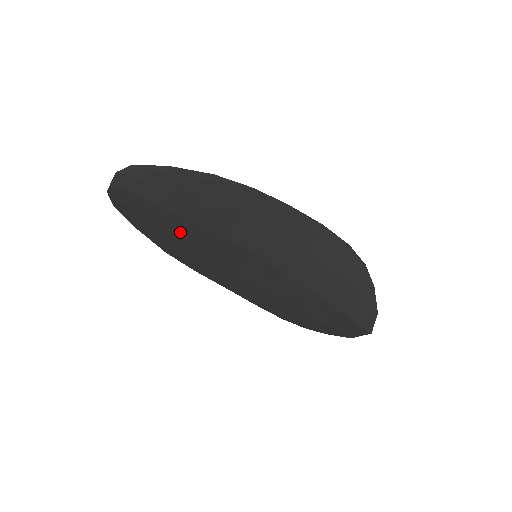
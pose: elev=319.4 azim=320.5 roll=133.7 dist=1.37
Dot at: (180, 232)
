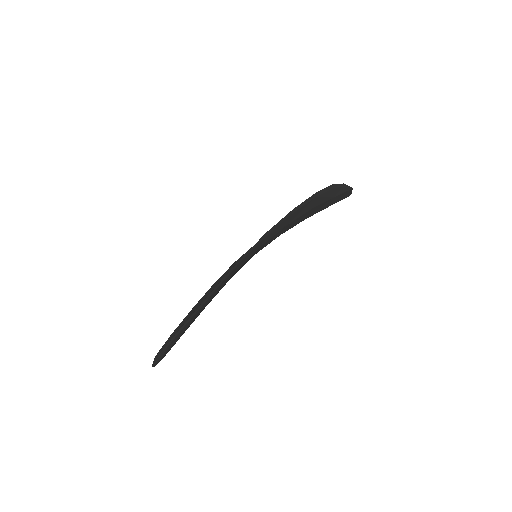
Dot at: occluded
